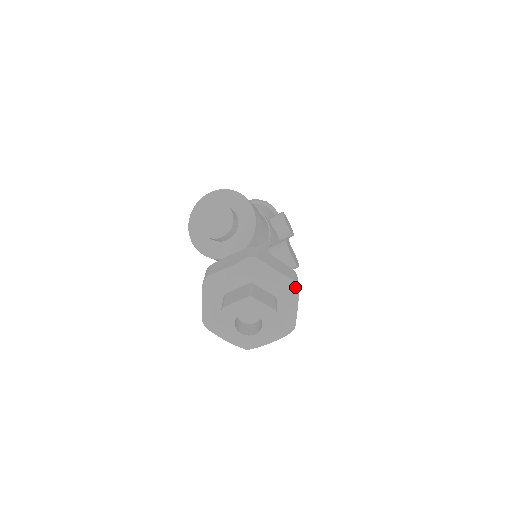
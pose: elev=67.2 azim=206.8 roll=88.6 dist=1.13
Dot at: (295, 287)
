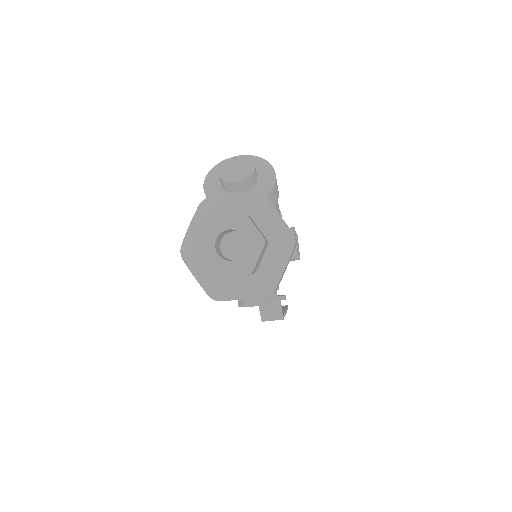
Dot at: (292, 241)
